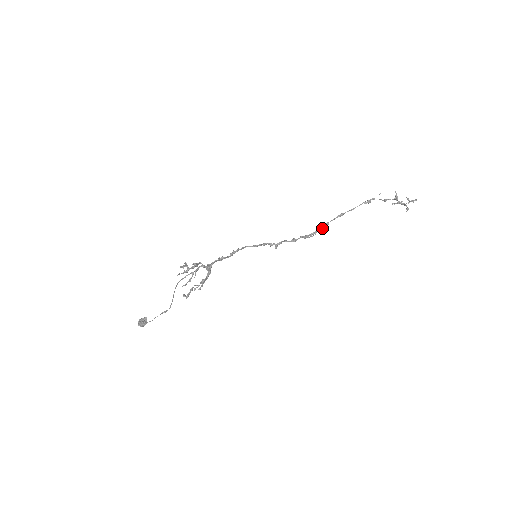
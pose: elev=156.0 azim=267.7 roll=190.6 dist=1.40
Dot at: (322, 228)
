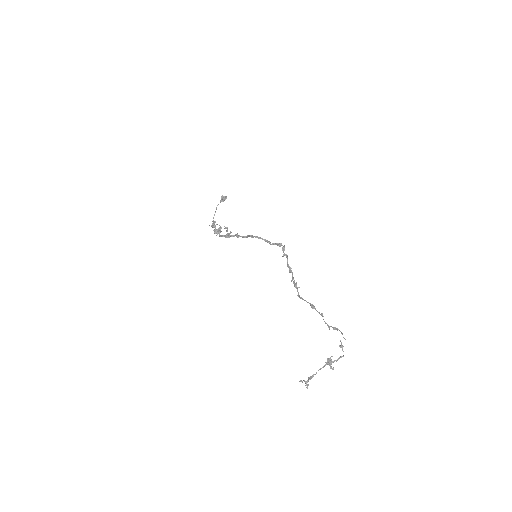
Dot at: (298, 294)
